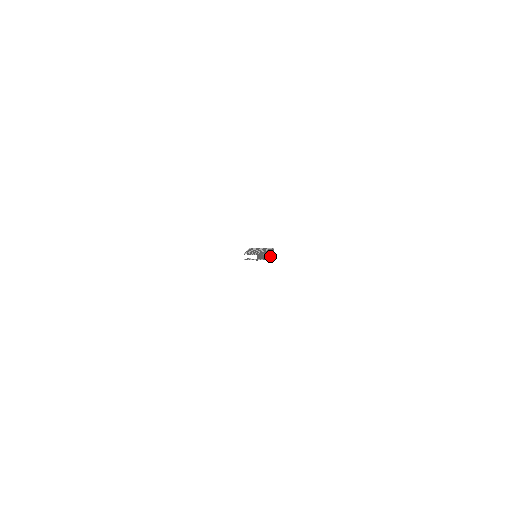
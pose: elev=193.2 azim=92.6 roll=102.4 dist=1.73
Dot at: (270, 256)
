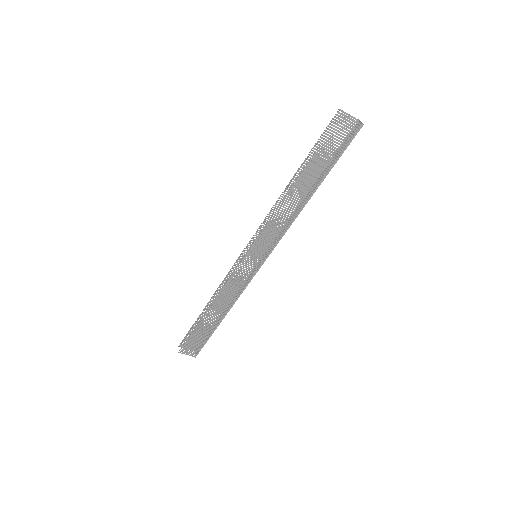
Dot at: (335, 160)
